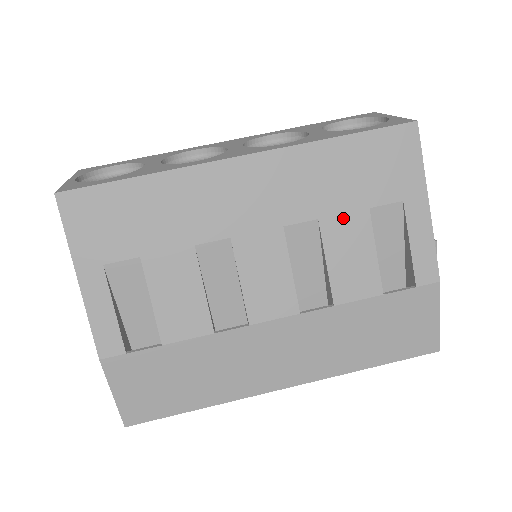
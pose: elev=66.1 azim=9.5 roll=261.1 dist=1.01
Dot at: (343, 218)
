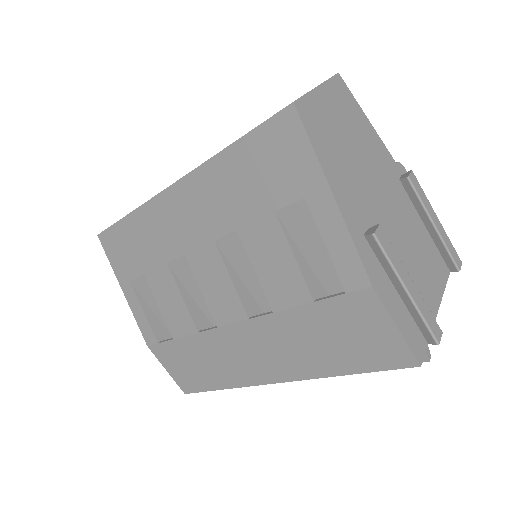
Dot at: (256, 226)
